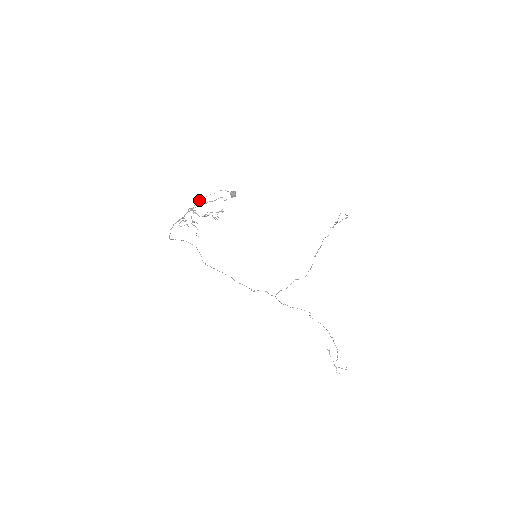
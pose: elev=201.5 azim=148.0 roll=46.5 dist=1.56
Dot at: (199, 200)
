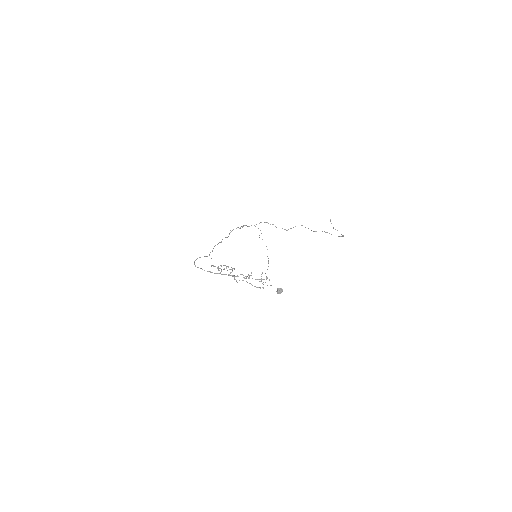
Dot at: (246, 276)
